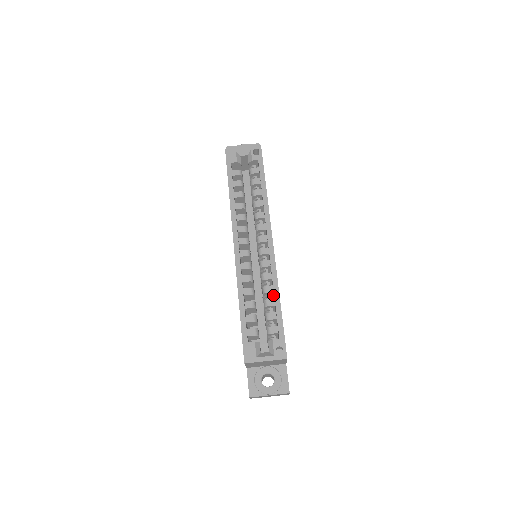
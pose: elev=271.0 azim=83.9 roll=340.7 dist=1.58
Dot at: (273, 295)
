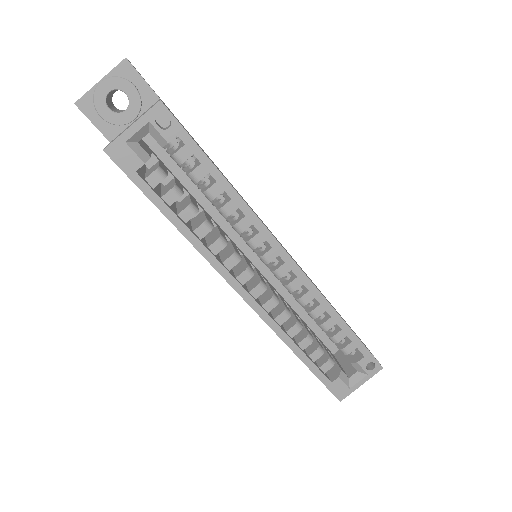
Dot at: occluded
